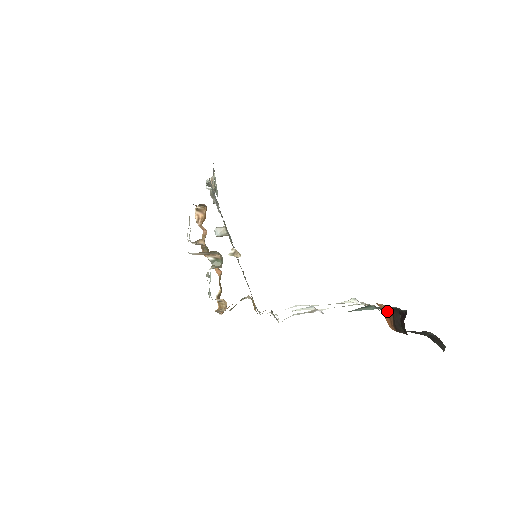
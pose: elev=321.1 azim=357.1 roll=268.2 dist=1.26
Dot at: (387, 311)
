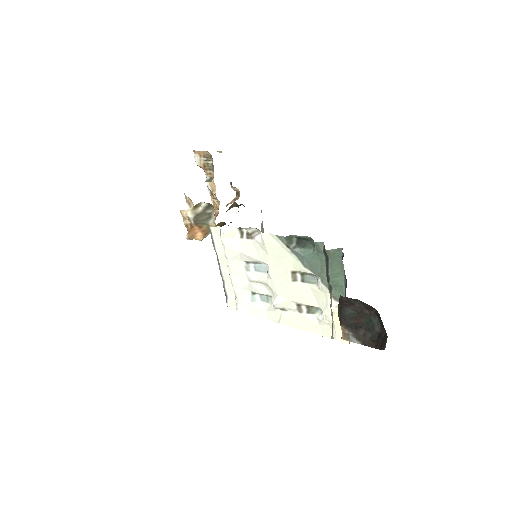
Dot at: (329, 266)
